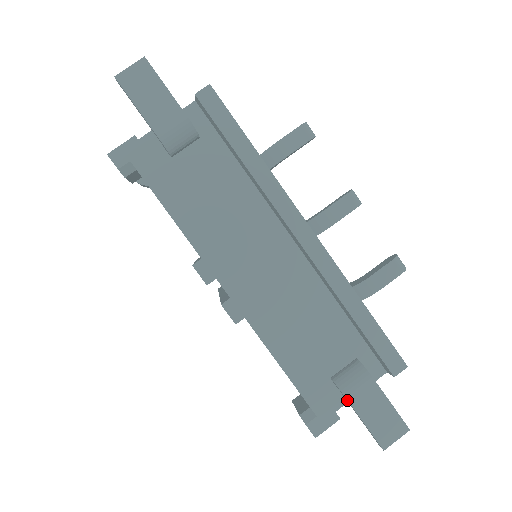
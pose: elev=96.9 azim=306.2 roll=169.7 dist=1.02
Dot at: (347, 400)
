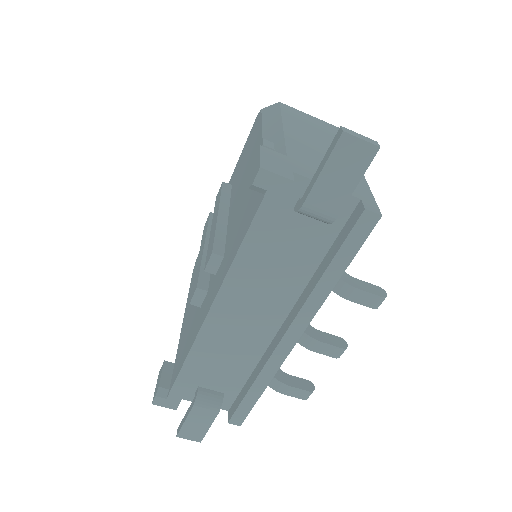
Dot at: (192, 409)
